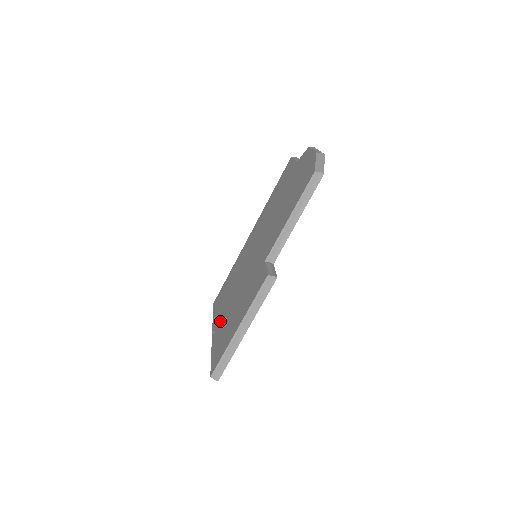
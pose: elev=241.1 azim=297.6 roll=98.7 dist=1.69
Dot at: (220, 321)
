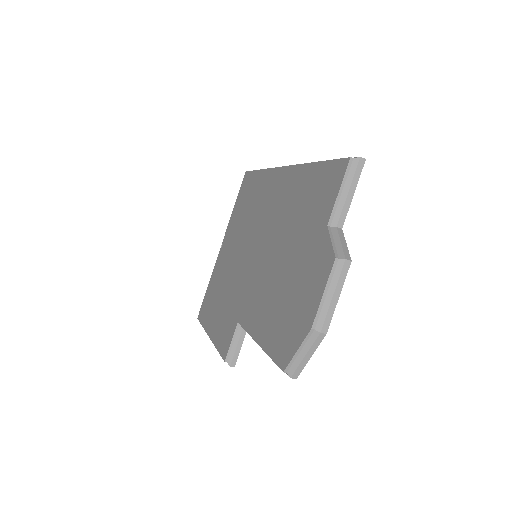
Dot at: (224, 253)
